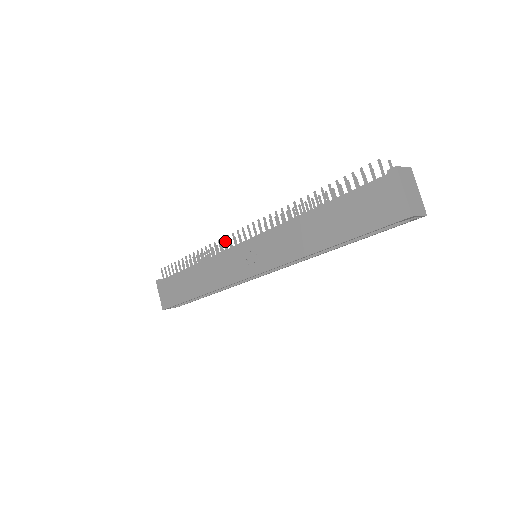
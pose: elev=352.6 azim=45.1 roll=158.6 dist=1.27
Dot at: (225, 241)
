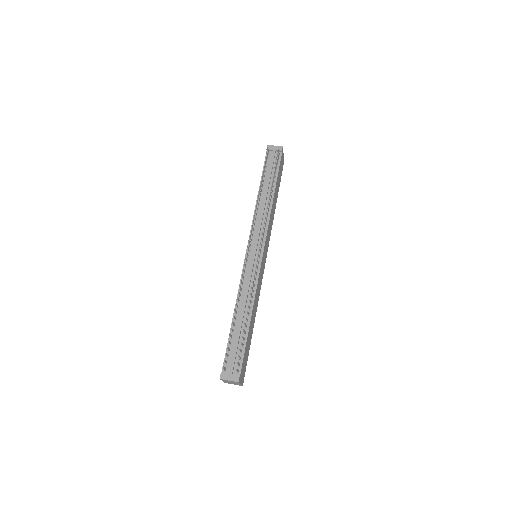
Dot at: (265, 216)
